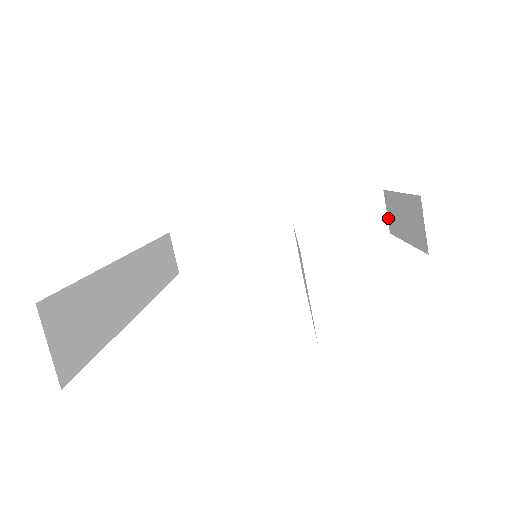
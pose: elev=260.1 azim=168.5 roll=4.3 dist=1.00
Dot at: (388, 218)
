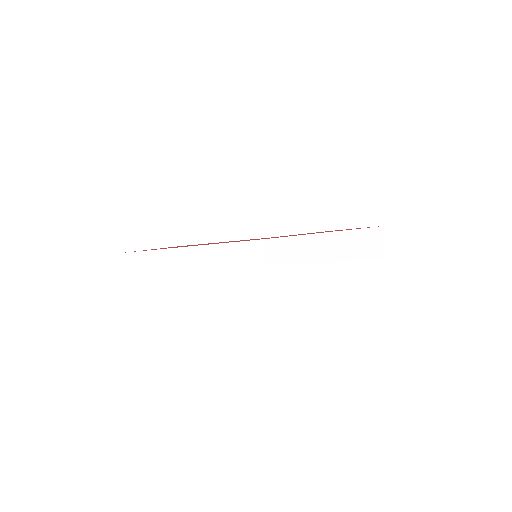
Dot at: (383, 248)
